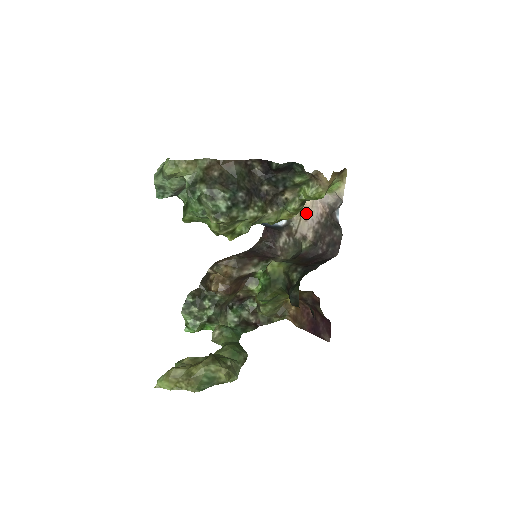
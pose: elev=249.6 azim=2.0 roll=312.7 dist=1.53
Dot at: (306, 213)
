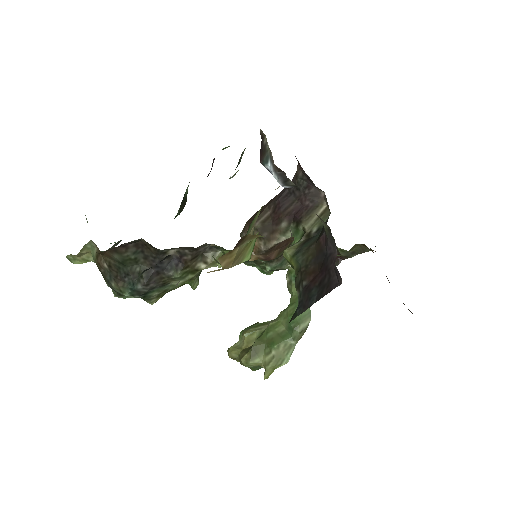
Dot at: occluded
